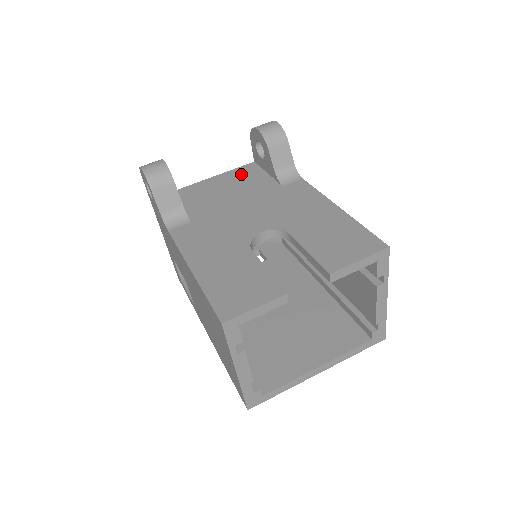
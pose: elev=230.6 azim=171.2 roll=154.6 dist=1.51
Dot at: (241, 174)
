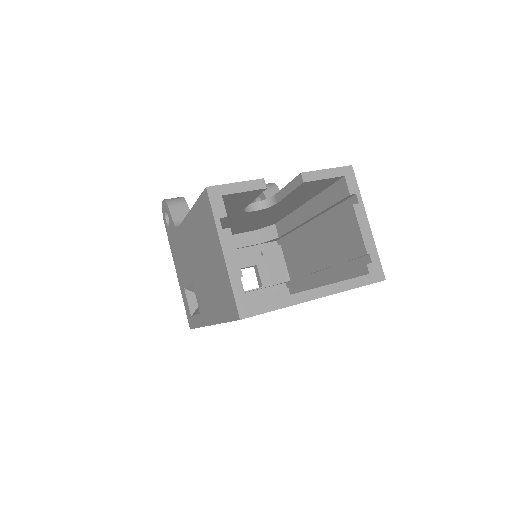
Dot at: occluded
